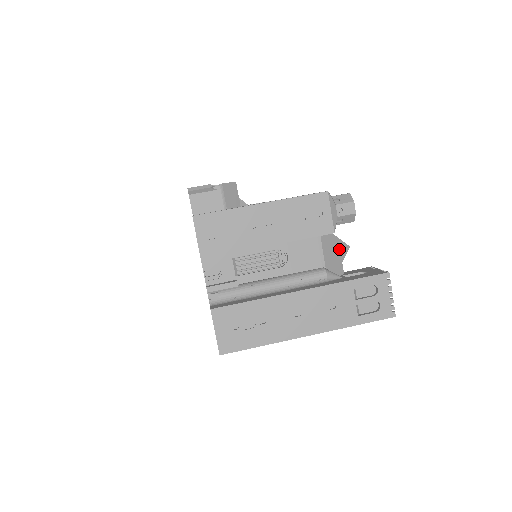
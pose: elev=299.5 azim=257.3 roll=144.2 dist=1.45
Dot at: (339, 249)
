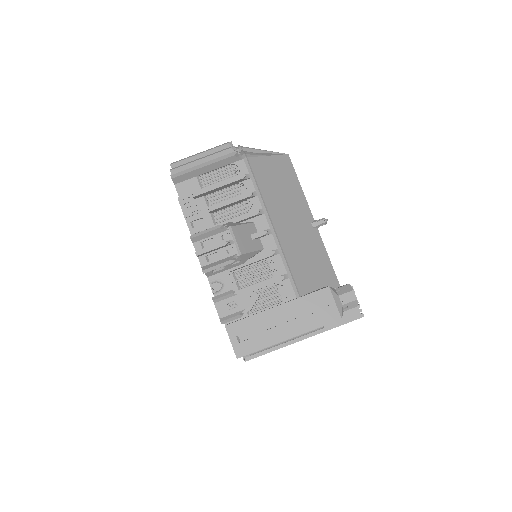
Dot at: occluded
